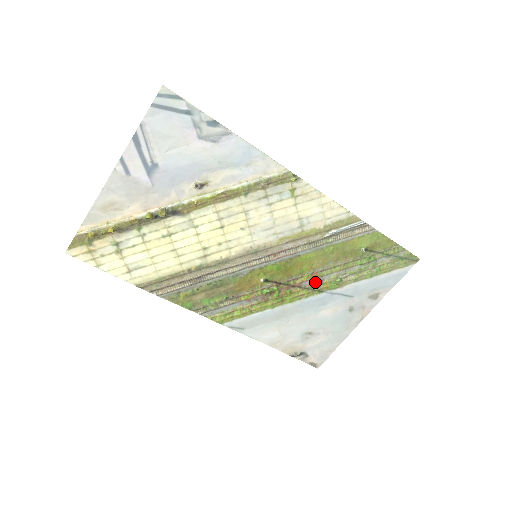
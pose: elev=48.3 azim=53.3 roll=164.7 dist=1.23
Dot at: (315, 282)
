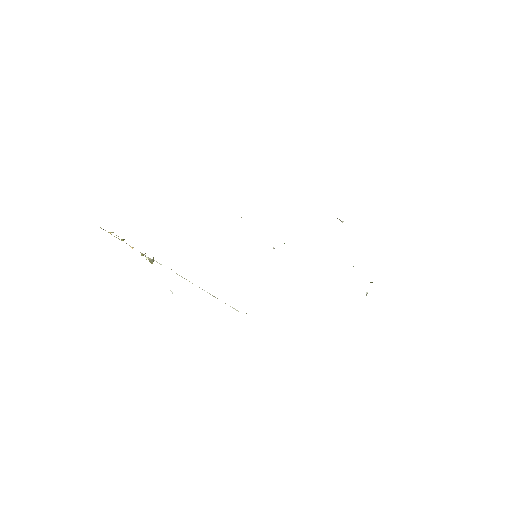
Dot at: occluded
